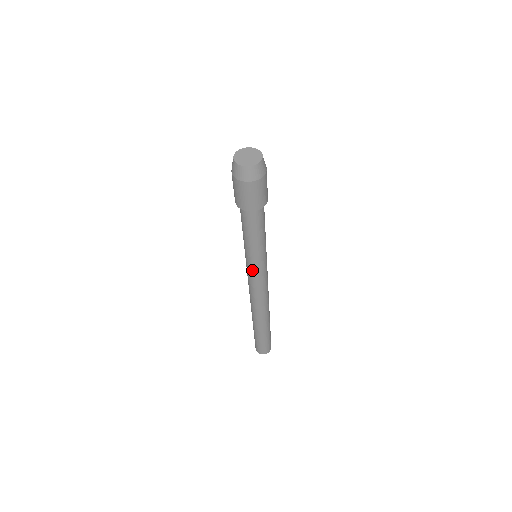
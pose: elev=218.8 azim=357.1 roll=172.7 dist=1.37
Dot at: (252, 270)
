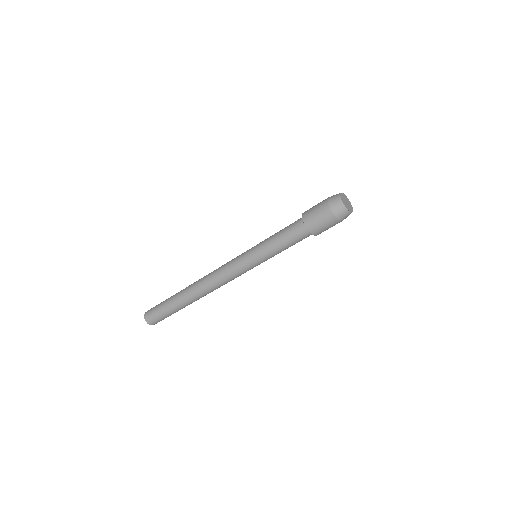
Dot at: (249, 266)
